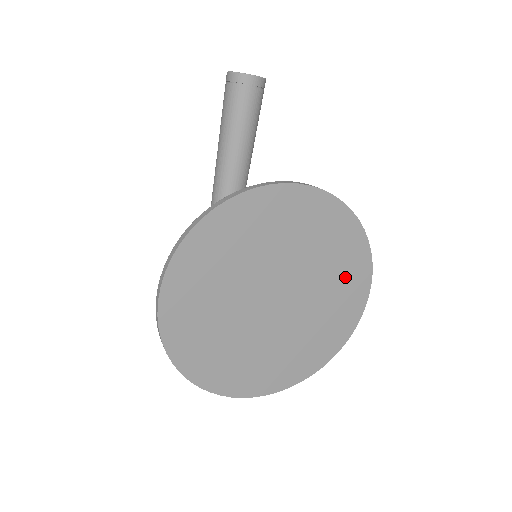
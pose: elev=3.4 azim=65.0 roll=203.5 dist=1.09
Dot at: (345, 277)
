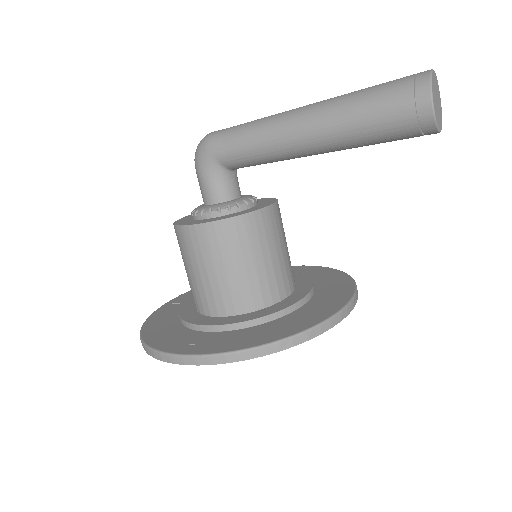
Dot at: occluded
